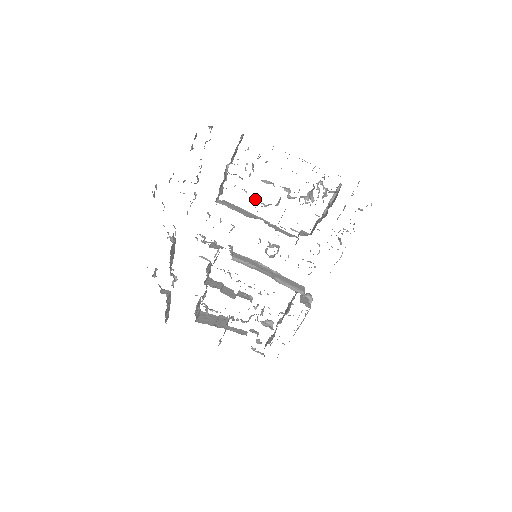
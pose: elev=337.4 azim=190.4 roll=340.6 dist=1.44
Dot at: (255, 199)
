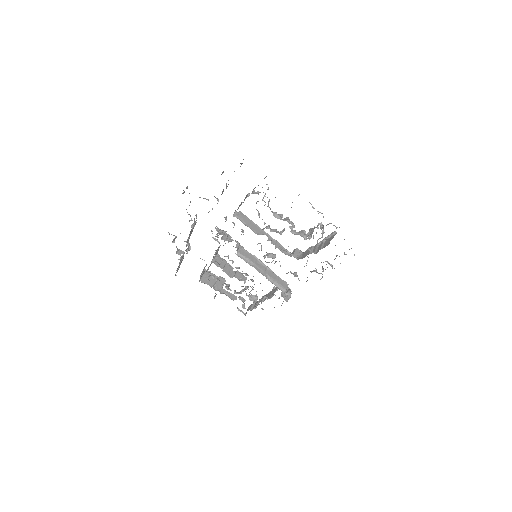
Dot at: (265, 223)
